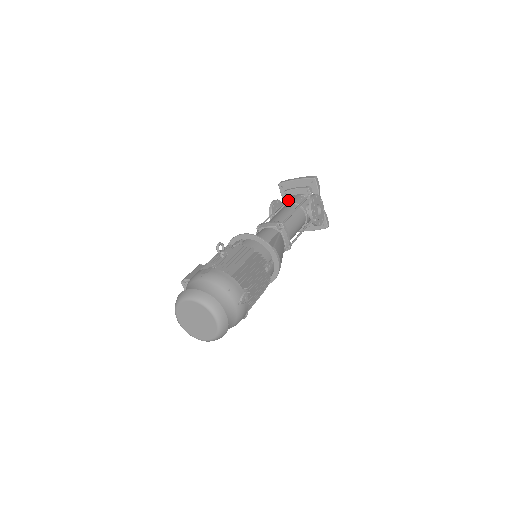
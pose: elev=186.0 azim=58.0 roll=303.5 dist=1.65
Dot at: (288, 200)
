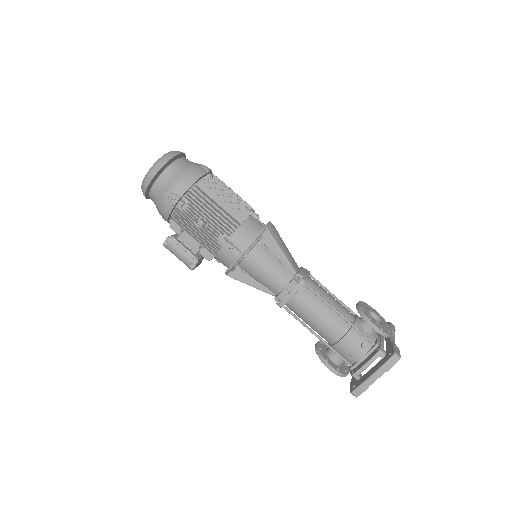
Dot at: occluded
